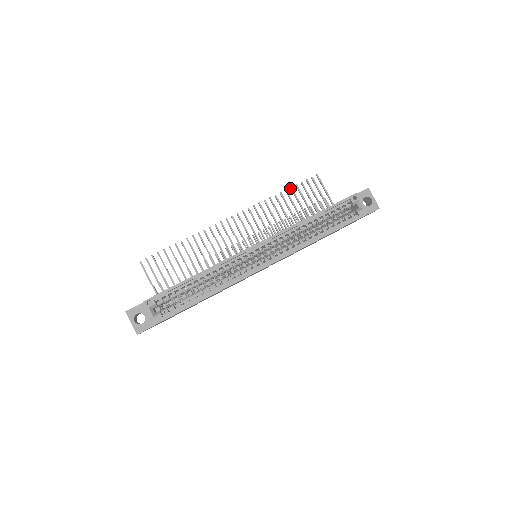
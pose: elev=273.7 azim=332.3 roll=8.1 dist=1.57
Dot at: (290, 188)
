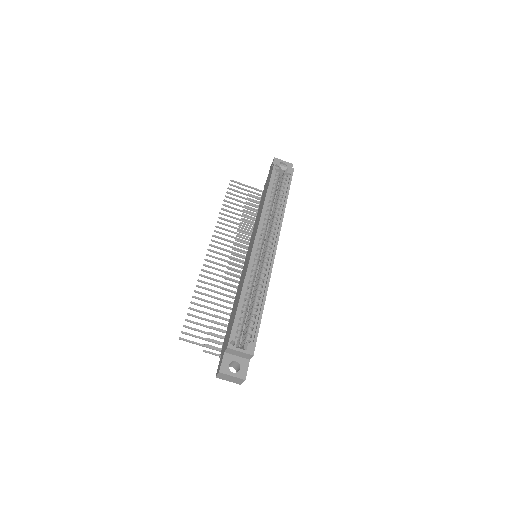
Dot at: (224, 201)
